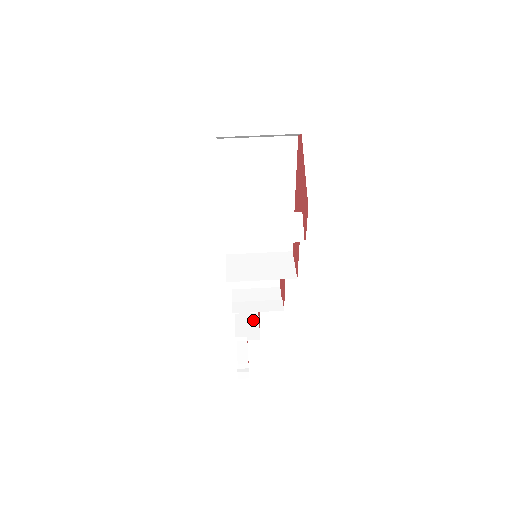
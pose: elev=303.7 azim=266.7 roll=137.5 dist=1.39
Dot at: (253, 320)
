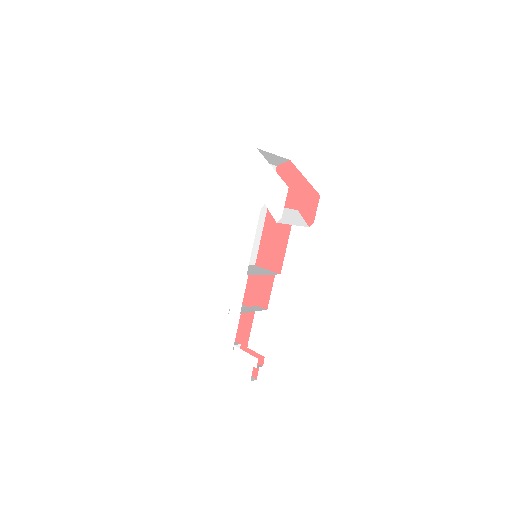
Dot at: occluded
